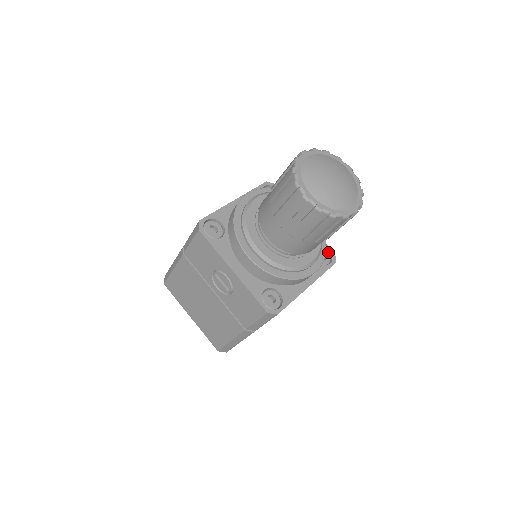
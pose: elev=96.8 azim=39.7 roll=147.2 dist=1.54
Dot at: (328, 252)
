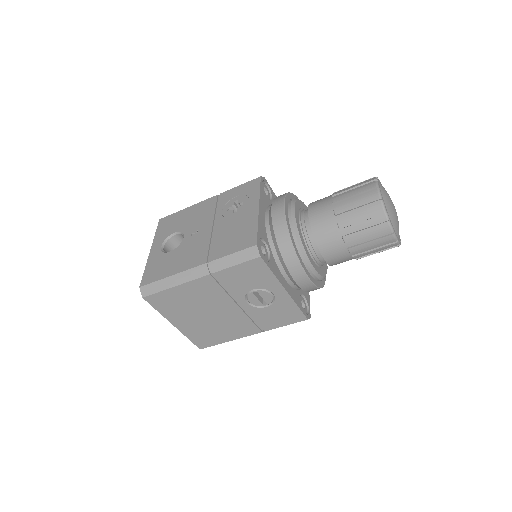
Dot at: occluded
